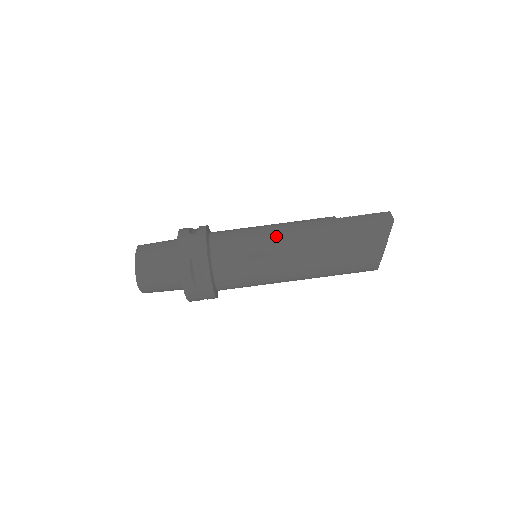
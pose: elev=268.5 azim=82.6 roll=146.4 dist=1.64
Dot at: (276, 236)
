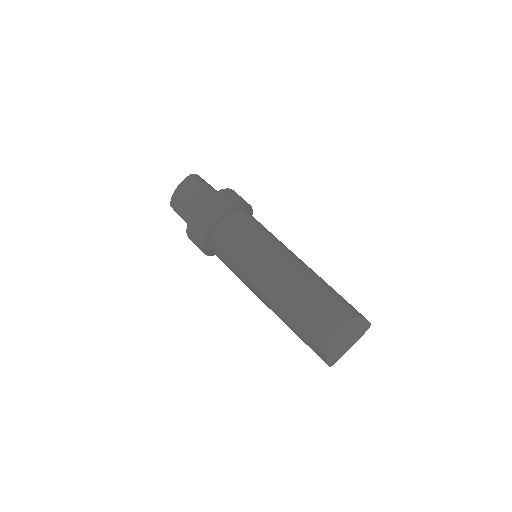
Dot at: occluded
